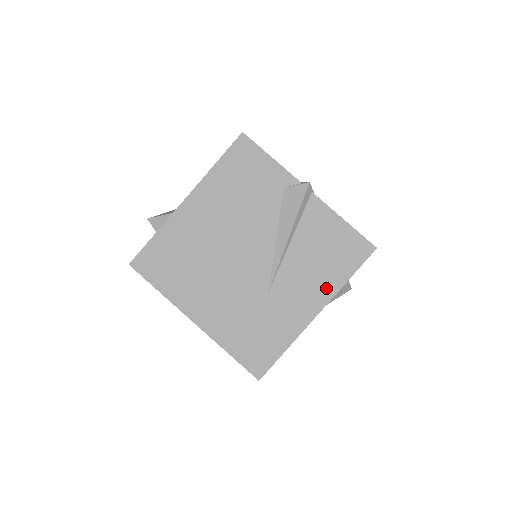
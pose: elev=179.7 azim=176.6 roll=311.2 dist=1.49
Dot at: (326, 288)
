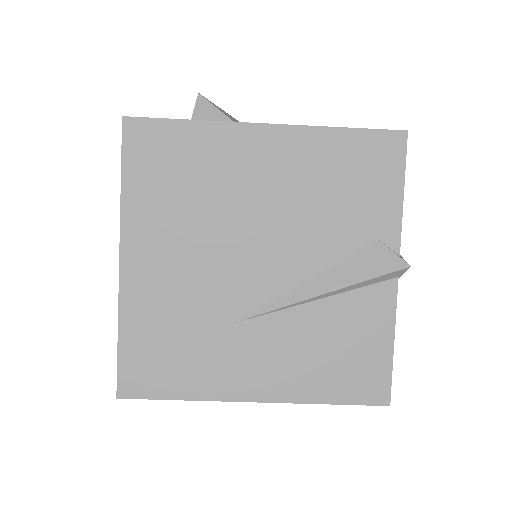
Dot at: (295, 386)
